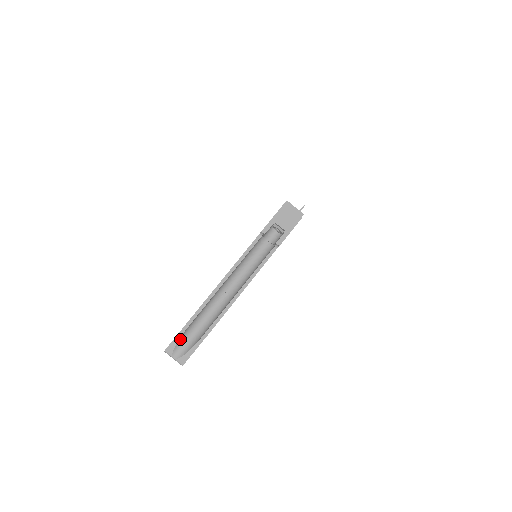
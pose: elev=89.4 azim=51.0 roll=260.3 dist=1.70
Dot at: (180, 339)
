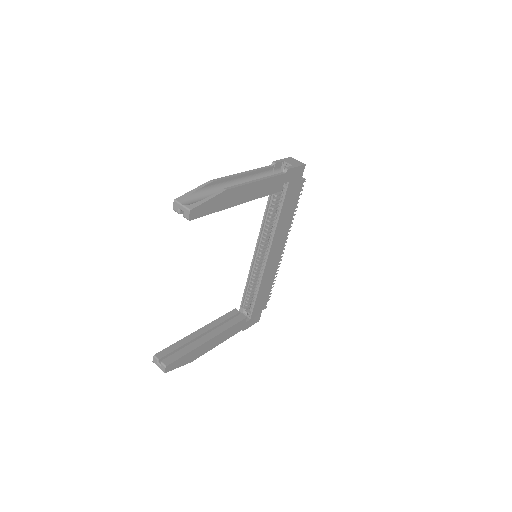
Dot at: (192, 195)
